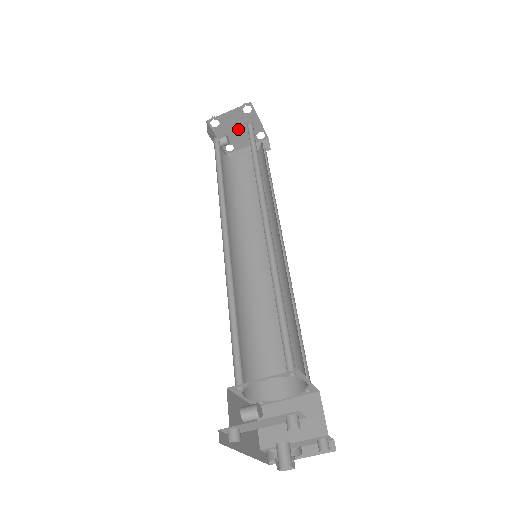
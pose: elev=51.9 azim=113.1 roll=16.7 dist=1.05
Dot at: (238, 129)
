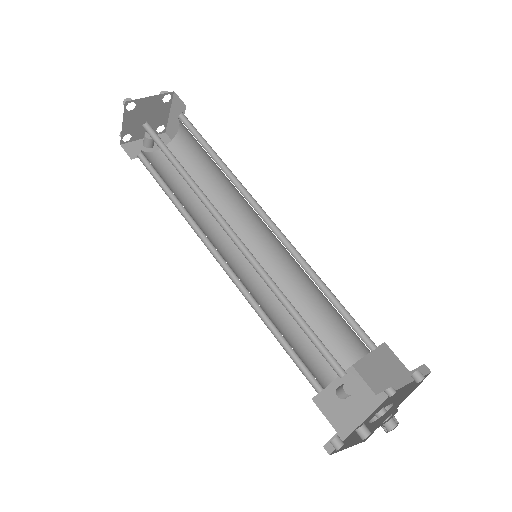
Dot at: (146, 118)
